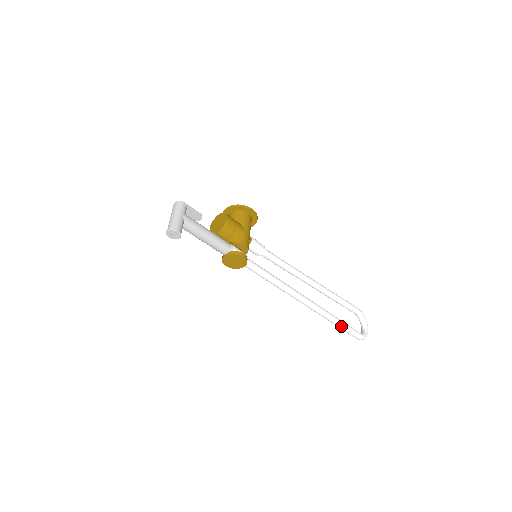
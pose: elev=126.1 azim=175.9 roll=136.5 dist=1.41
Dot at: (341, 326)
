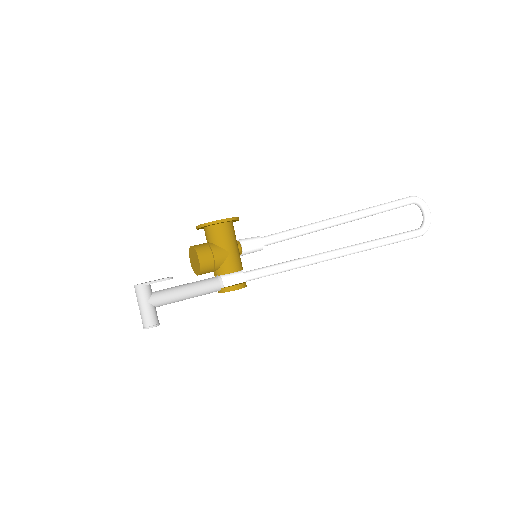
Dot at: (391, 243)
